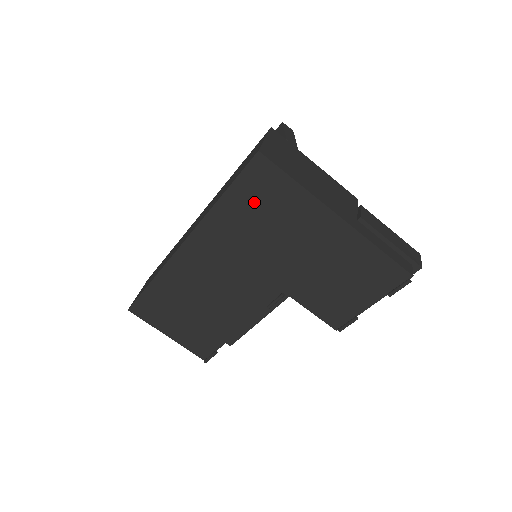
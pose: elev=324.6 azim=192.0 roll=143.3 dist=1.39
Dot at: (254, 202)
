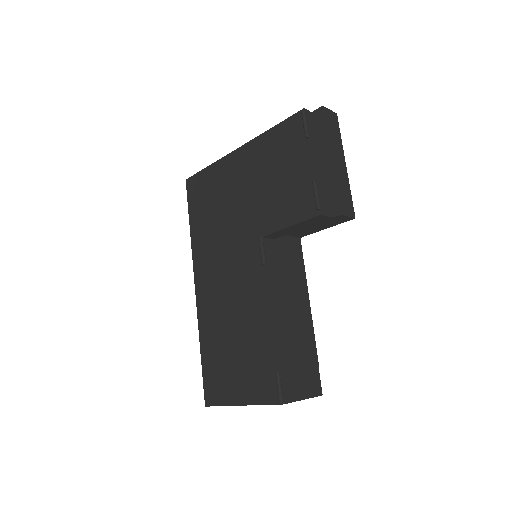
Dot at: (202, 205)
